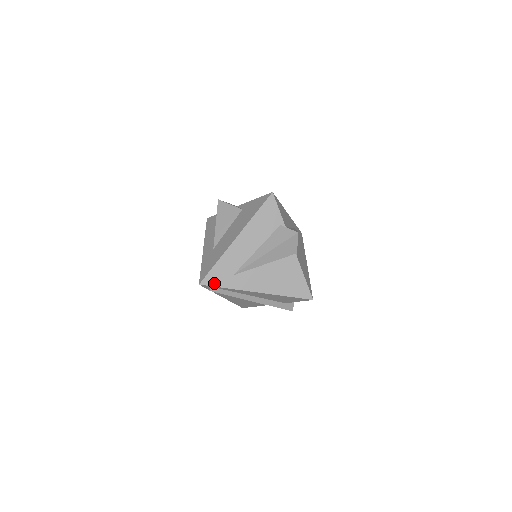
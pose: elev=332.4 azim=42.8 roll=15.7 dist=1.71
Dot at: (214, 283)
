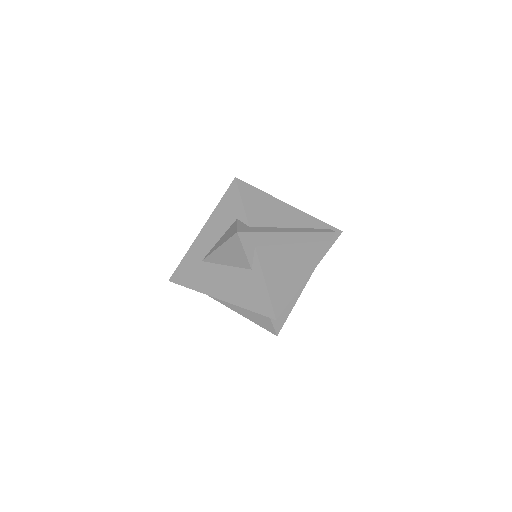
Dot at: occluded
